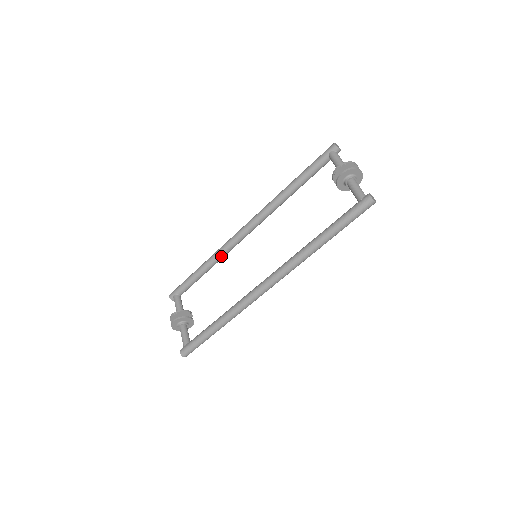
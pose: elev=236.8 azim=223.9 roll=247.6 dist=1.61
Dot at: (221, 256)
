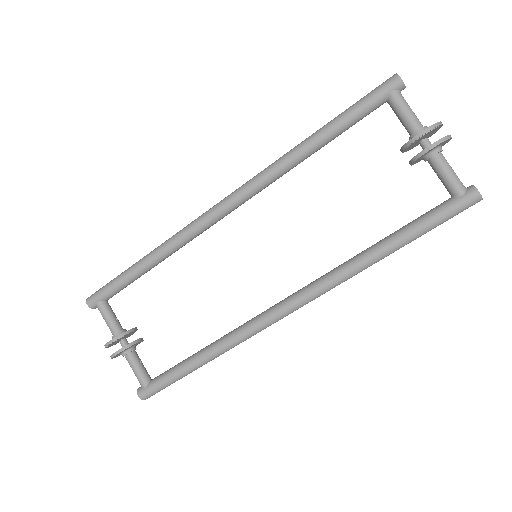
Dot at: (181, 246)
